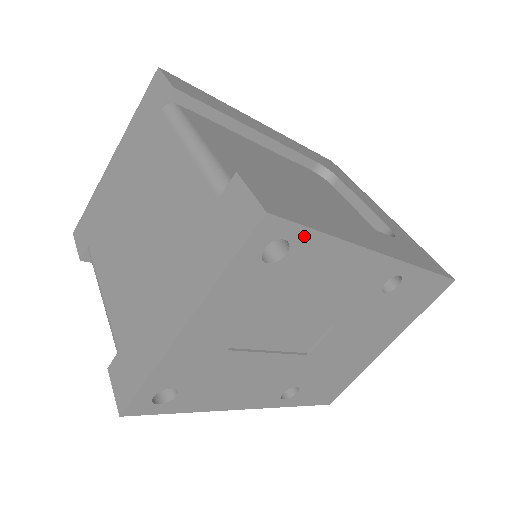
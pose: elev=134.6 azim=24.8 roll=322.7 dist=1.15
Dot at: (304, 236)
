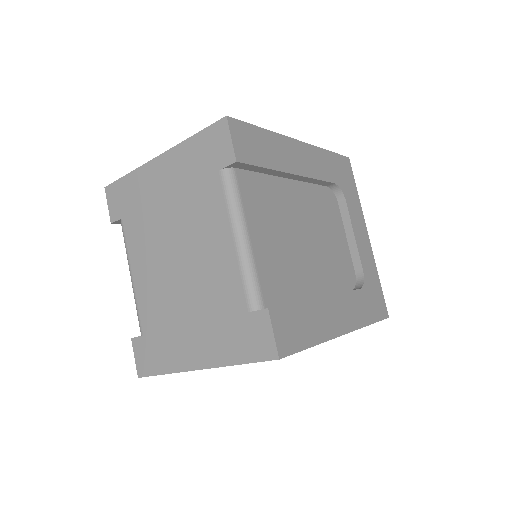
Dot at: occluded
